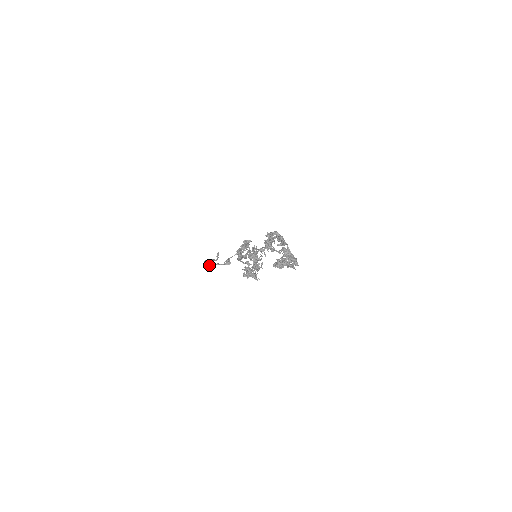
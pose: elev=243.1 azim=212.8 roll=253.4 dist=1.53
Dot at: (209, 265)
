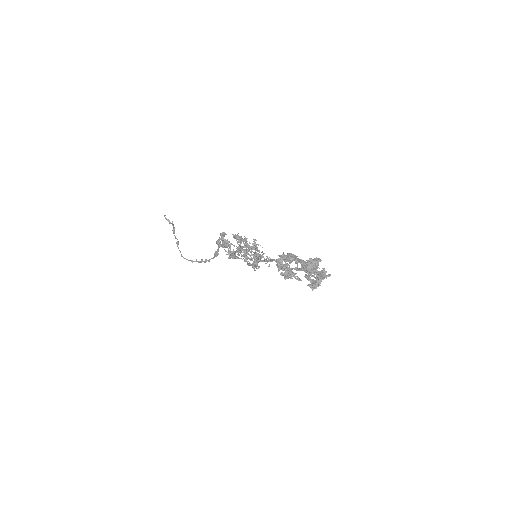
Dot at: occluded
